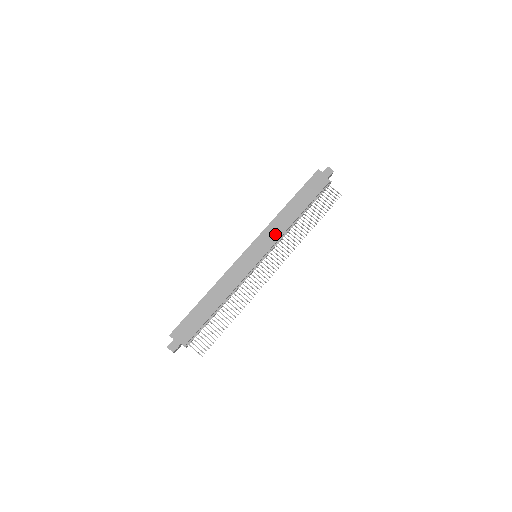
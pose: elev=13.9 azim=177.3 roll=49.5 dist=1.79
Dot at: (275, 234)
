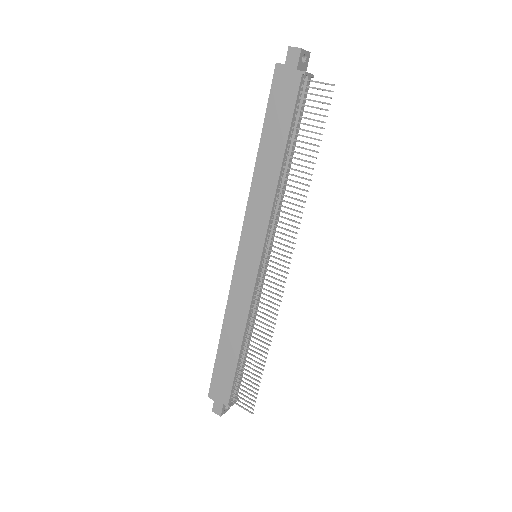
Dot at: (261, 214)
